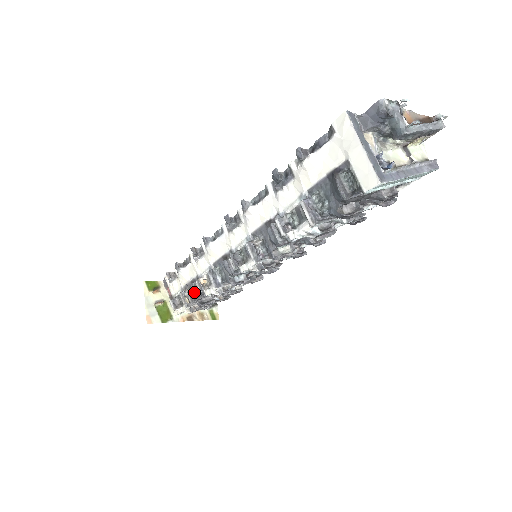
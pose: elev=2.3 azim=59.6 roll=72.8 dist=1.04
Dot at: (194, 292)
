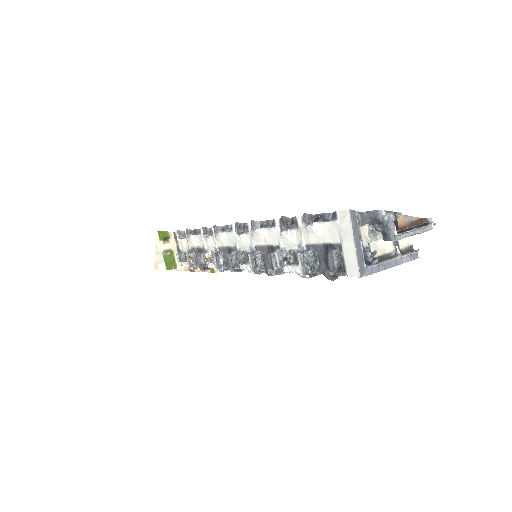
Dot at: (198, 260)
